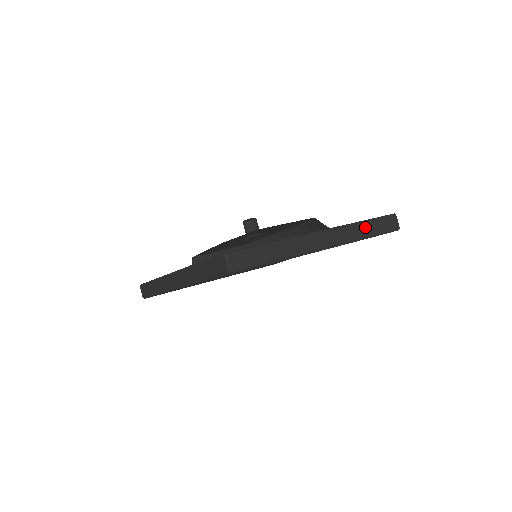
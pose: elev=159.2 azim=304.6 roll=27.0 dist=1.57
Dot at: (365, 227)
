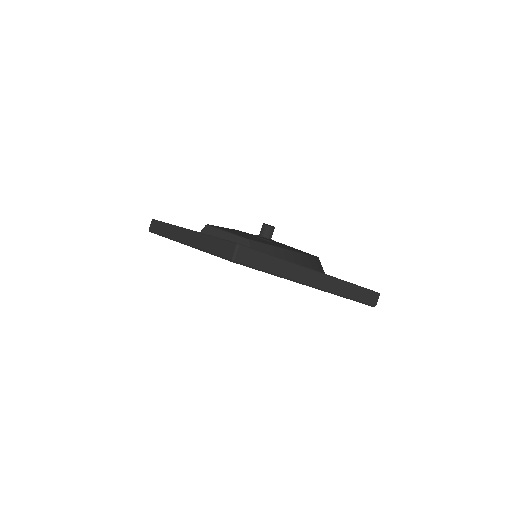
Dot at: (351, 289)
